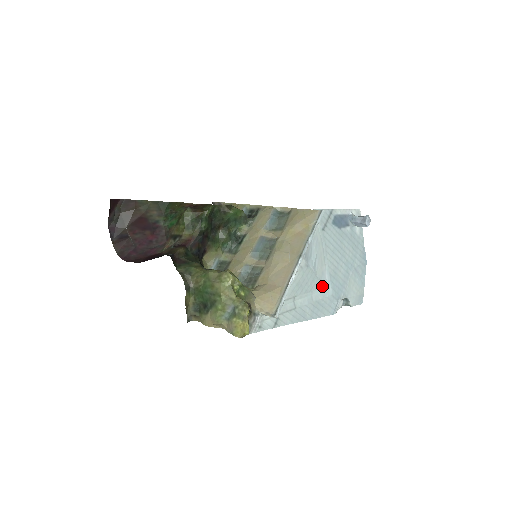
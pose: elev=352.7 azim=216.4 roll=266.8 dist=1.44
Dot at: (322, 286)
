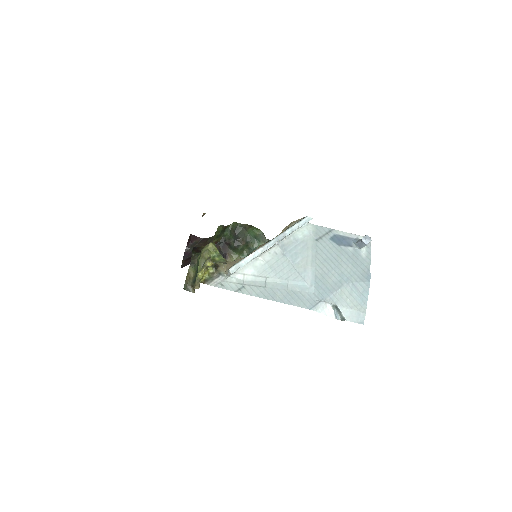
Dot at: (302, 280)
